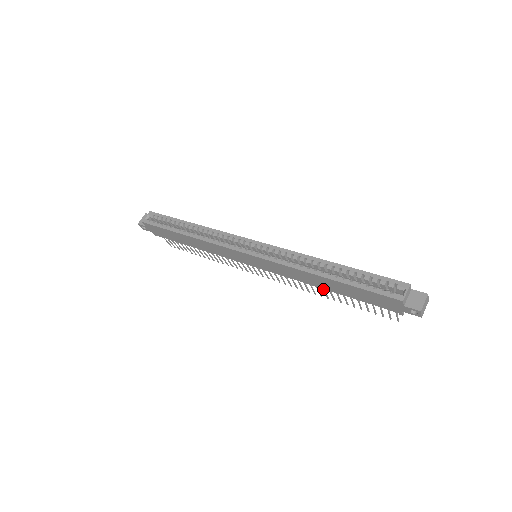
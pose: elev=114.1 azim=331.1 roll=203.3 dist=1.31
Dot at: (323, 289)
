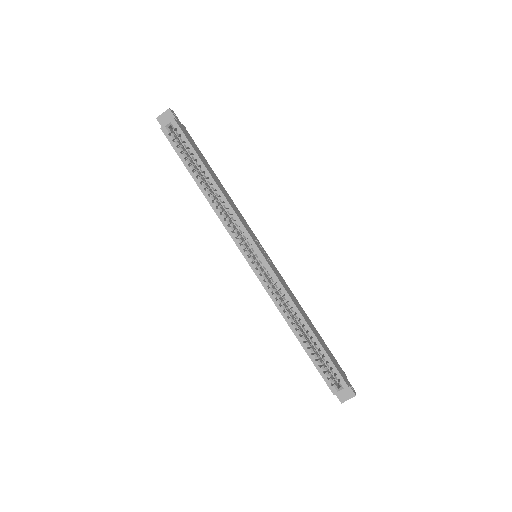
Dot at: occluded
